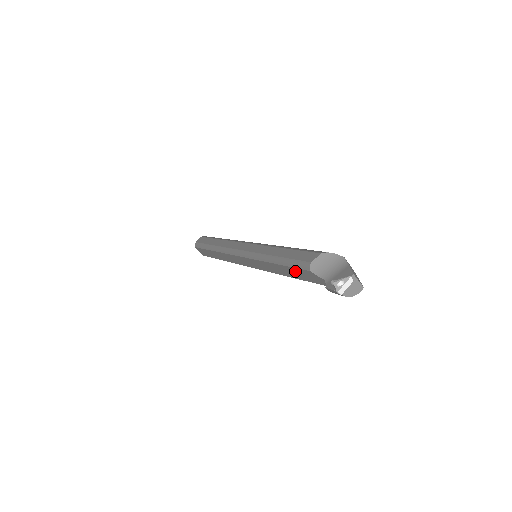
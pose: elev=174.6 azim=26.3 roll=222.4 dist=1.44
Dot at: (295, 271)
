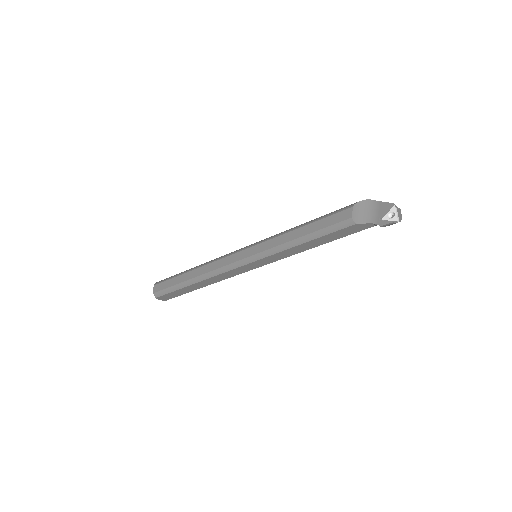
Dot at: (331, 236)
